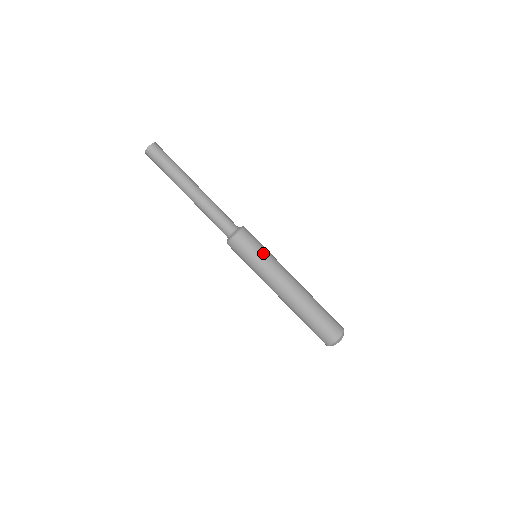
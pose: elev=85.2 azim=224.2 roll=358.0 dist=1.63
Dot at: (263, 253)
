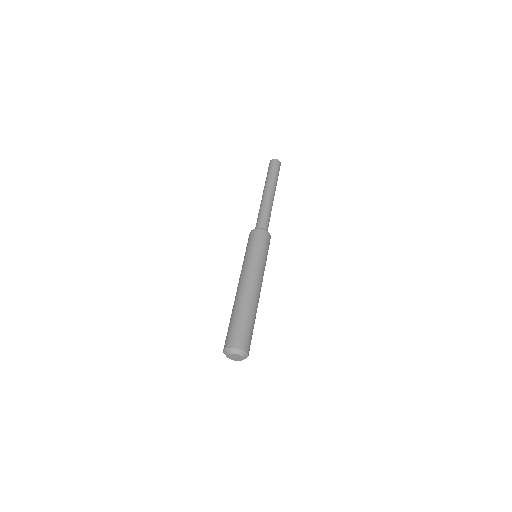
Dot at: occluded
